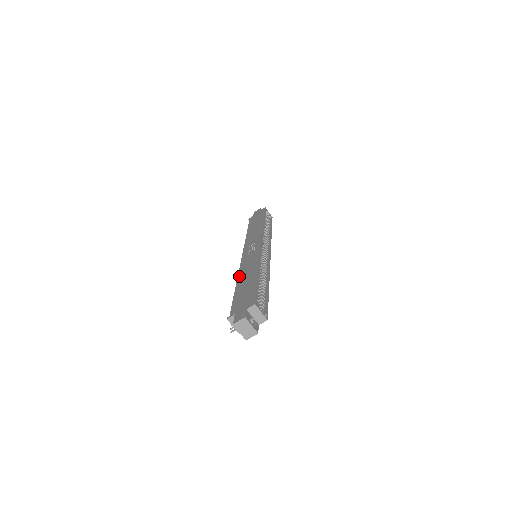
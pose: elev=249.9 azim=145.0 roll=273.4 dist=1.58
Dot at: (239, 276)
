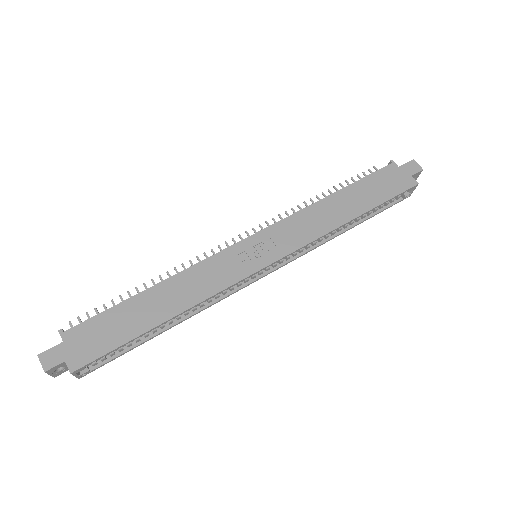
Dot at: (174, 279)
